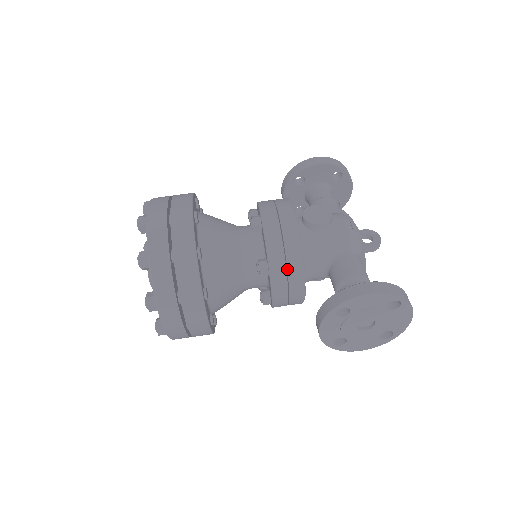
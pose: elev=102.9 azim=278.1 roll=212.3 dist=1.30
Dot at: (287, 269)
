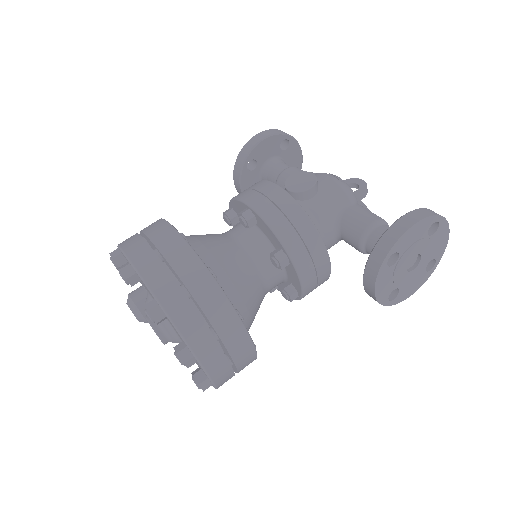
Dot at: (307, 248)
